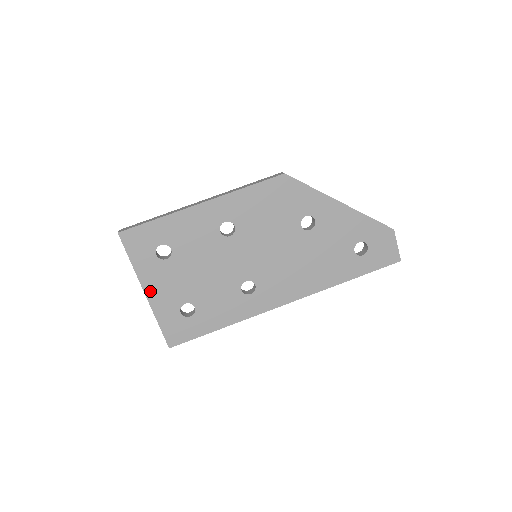
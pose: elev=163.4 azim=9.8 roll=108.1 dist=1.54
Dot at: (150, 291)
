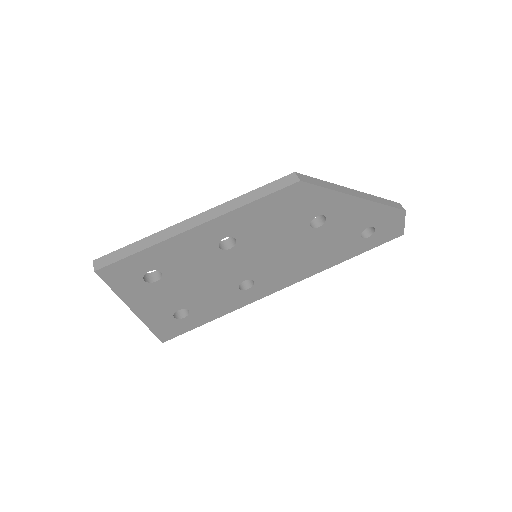
Dot at: (139, 309)
